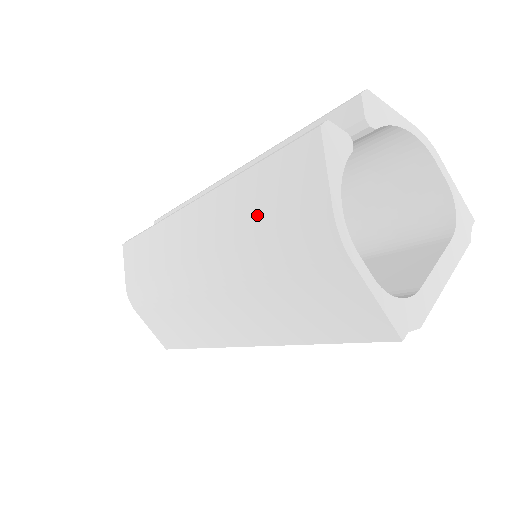
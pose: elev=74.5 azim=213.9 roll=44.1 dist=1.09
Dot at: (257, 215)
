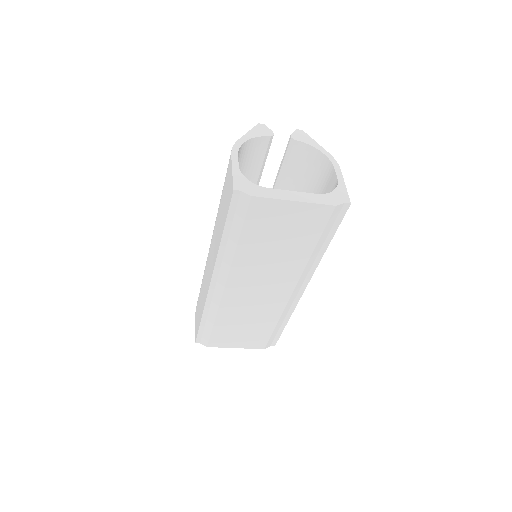
Dot at: occluded
